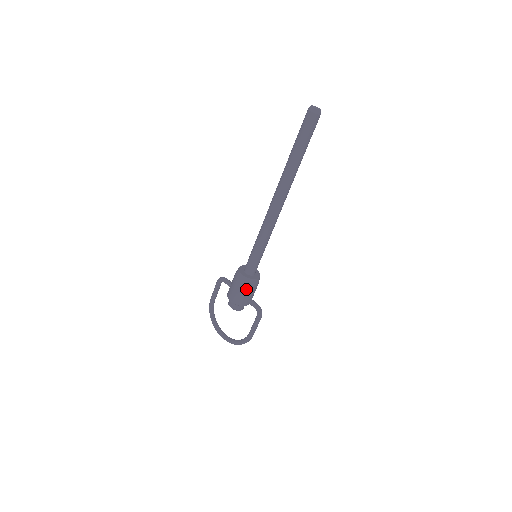
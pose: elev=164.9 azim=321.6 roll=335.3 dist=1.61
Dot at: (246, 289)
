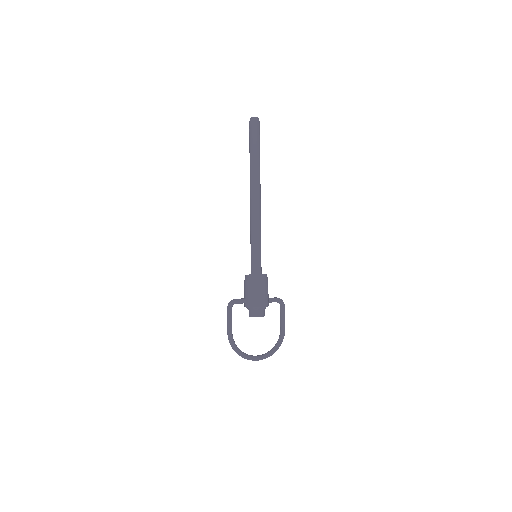
Dot at: (267, 286)
